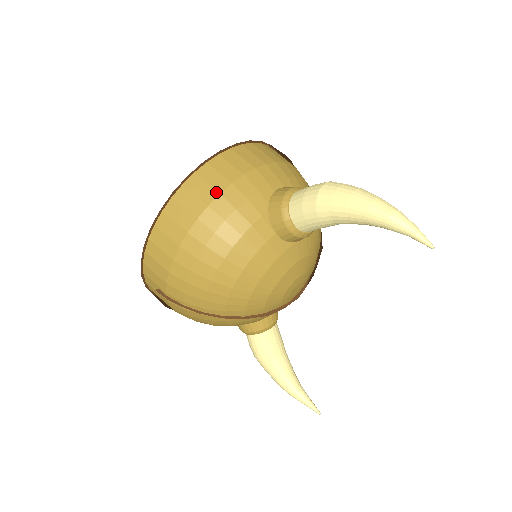
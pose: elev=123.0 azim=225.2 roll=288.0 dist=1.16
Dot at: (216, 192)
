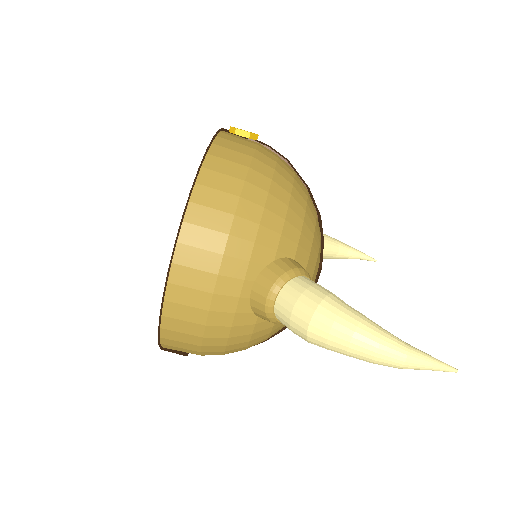
Dot at: (198, 337)
